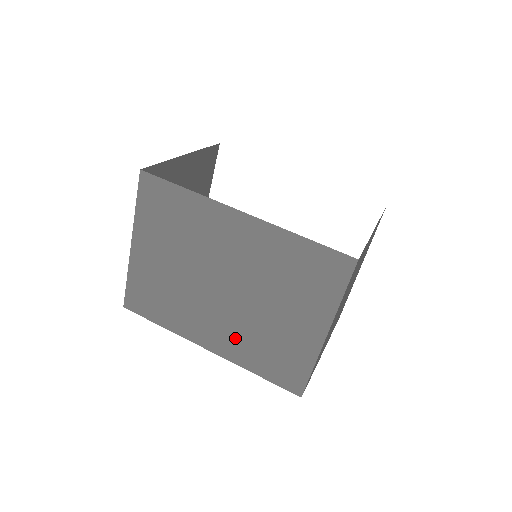
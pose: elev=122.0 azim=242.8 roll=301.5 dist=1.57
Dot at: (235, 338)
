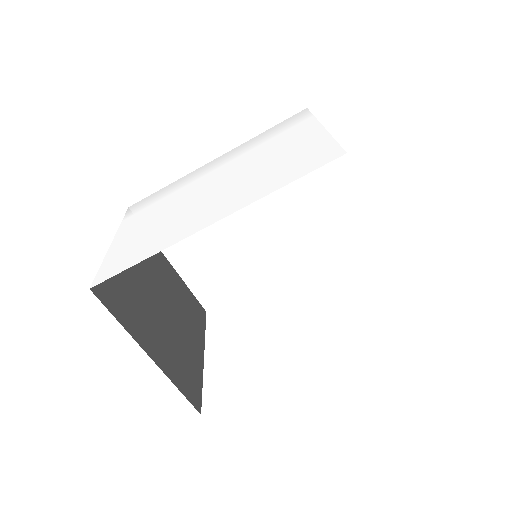
Dot at: occluded
